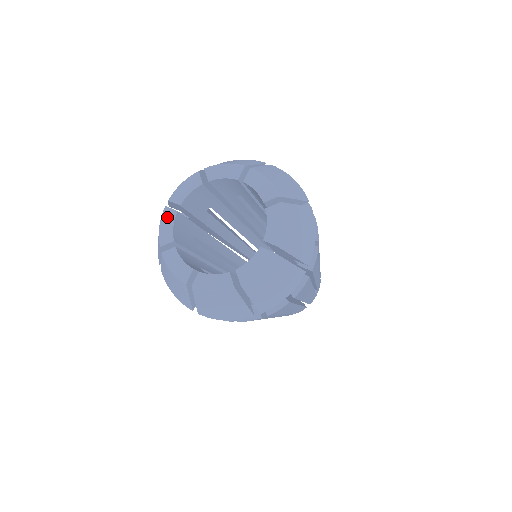
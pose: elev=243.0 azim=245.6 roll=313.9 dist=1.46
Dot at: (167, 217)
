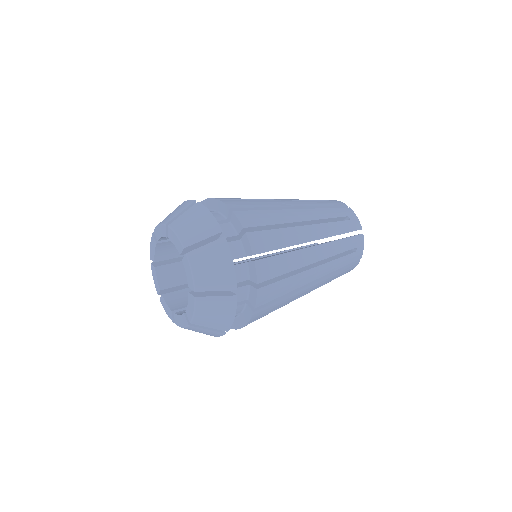
Dot at: (153, 272)
